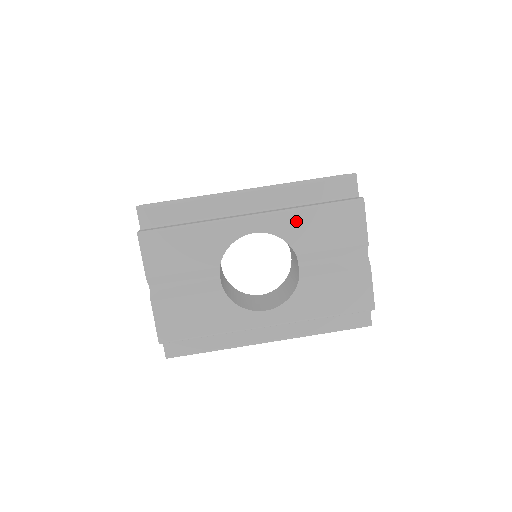
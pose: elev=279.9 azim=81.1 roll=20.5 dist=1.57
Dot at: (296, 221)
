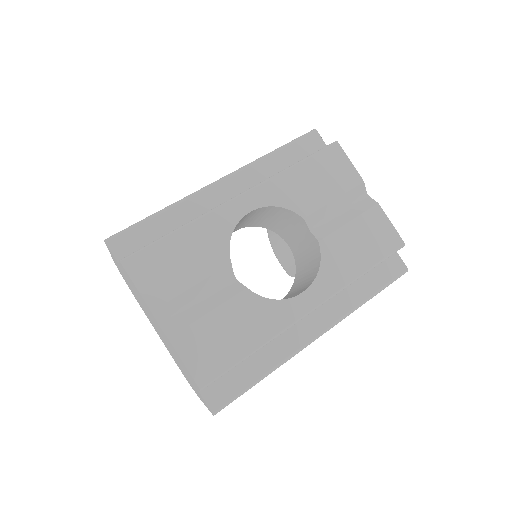
Dot at: (286, 184)
